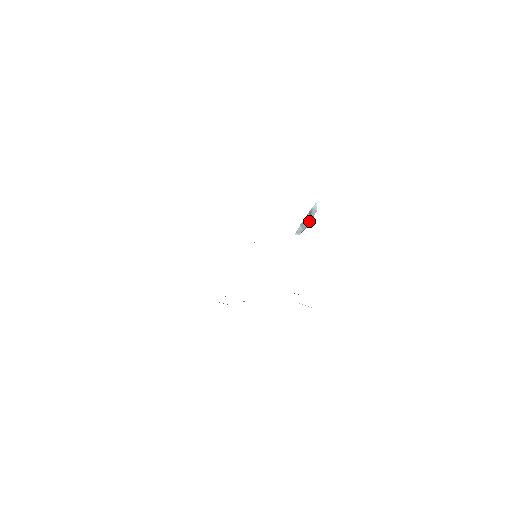
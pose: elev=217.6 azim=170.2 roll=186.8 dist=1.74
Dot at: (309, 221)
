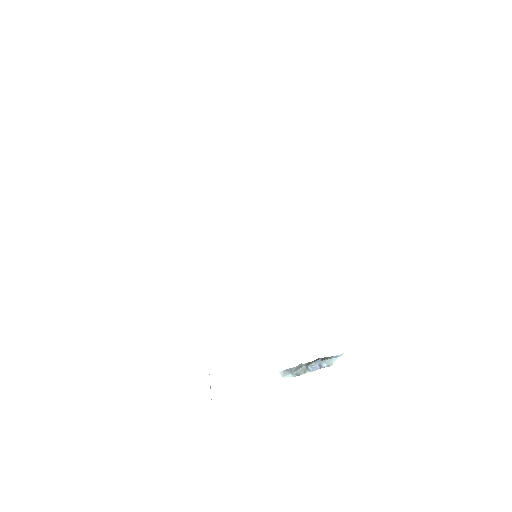
Dot at: (312, 366)
